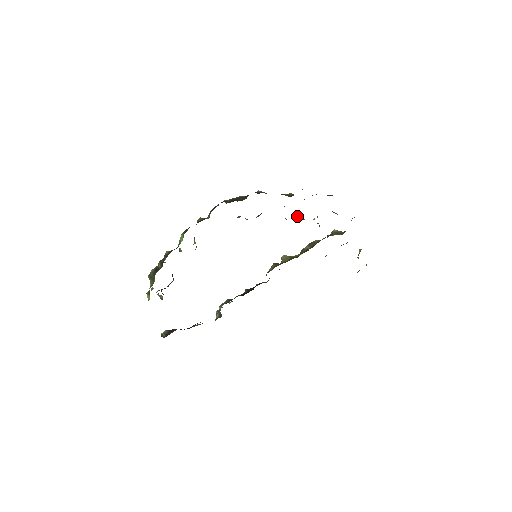
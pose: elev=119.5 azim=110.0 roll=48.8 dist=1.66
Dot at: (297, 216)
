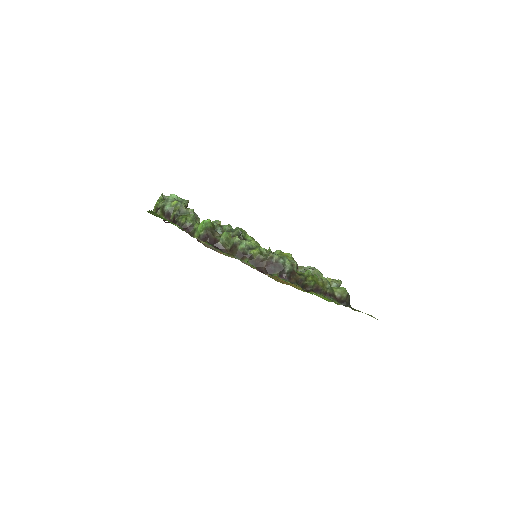
Dot at: occluded
